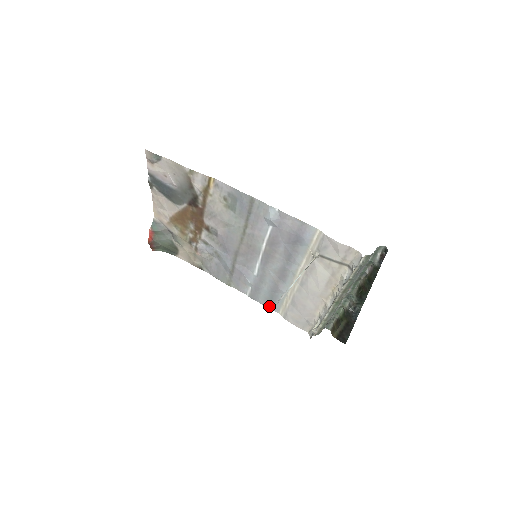
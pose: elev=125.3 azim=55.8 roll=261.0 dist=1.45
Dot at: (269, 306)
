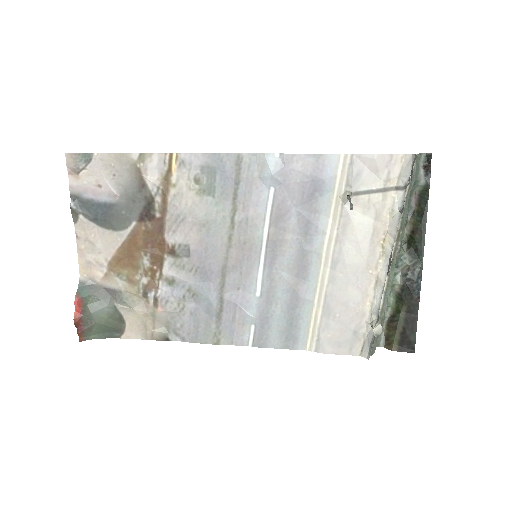
Dot at: (288, 345)
